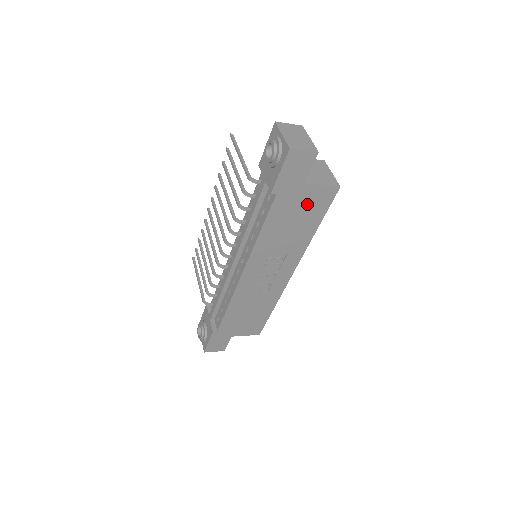
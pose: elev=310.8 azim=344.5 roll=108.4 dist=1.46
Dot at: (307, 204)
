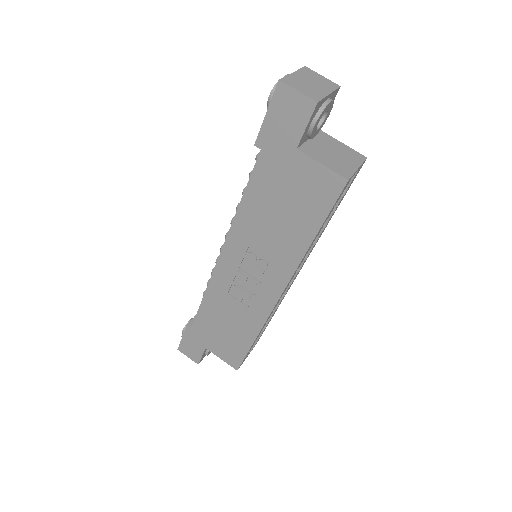
Dot at: (300, 188)
